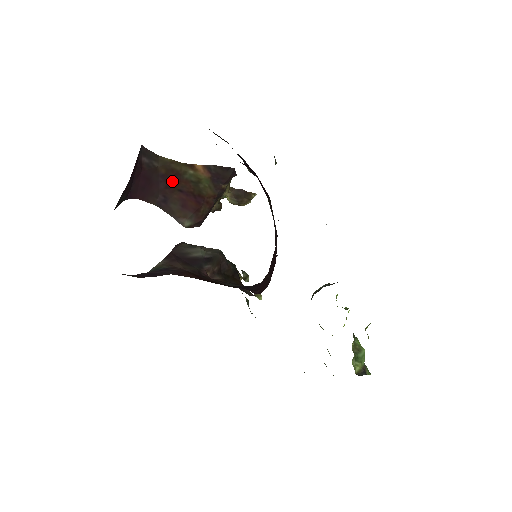
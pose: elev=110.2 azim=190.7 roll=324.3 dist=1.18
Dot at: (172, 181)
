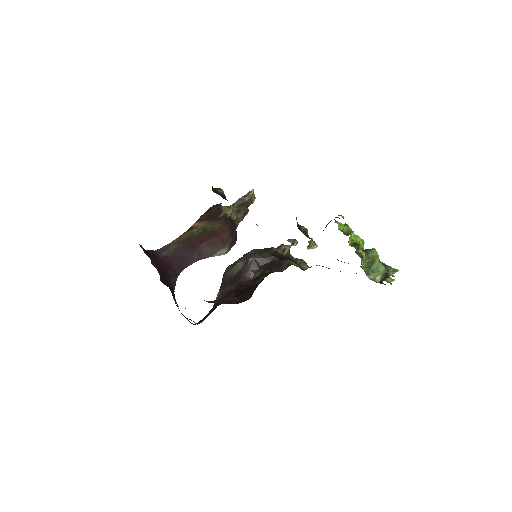
Dot at: (191, 243)
